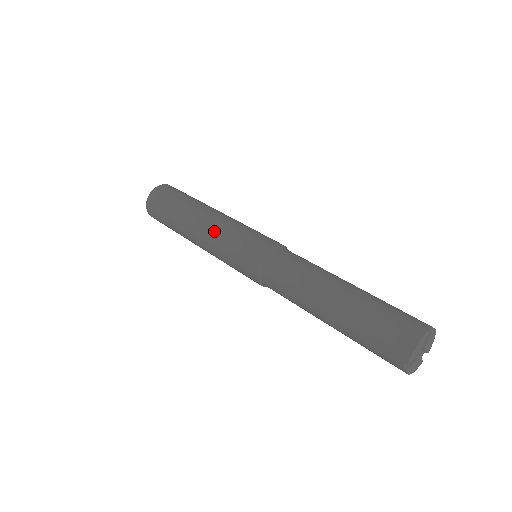
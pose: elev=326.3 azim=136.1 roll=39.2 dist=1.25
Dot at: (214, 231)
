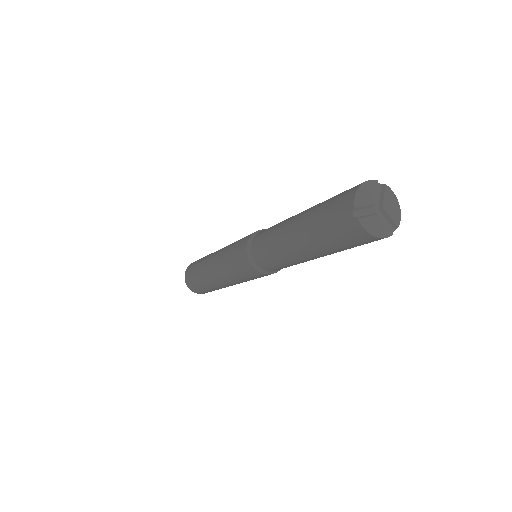
Dot at: (223, 249)
